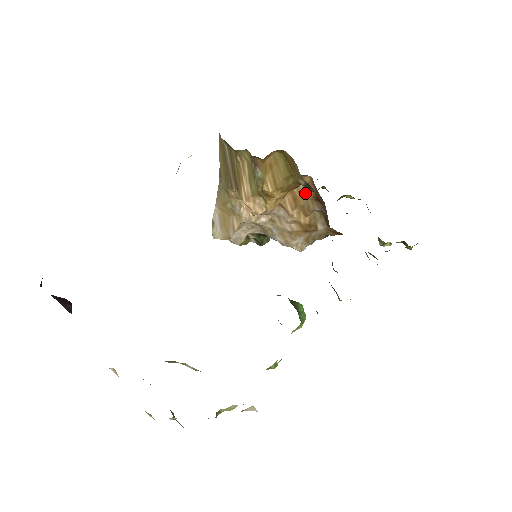
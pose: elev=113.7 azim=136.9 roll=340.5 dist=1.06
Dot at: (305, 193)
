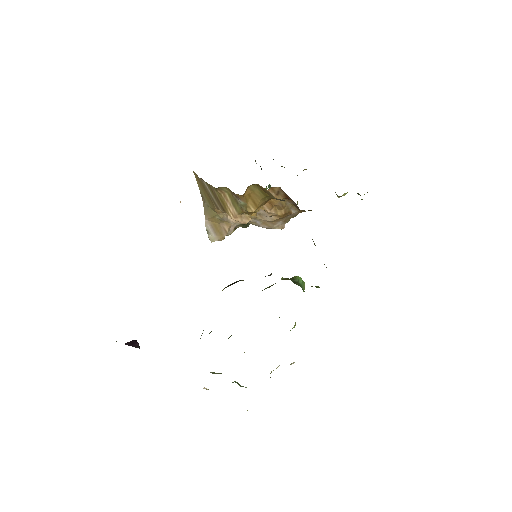
Dot at: (277, 197)
